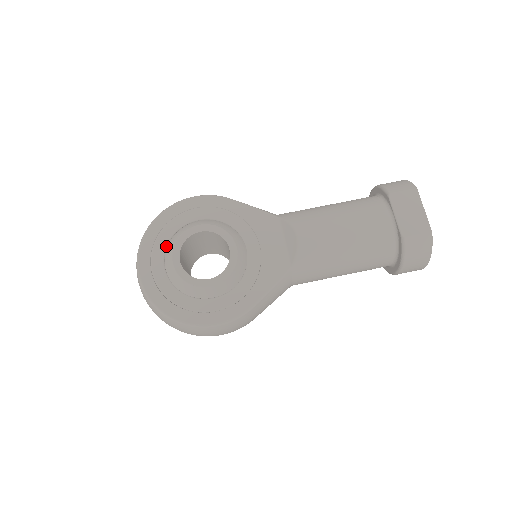
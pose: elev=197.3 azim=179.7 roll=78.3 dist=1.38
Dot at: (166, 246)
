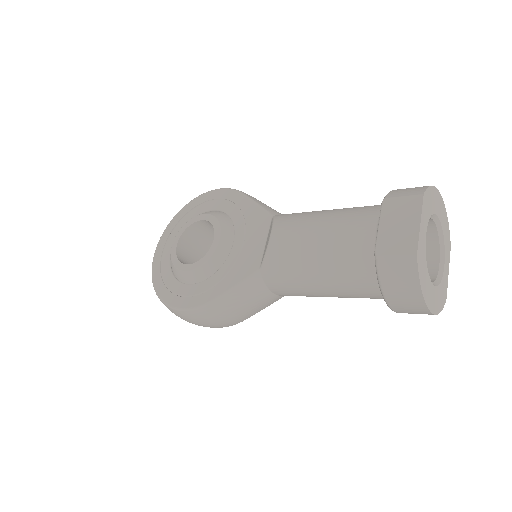
Dot at: occluded
